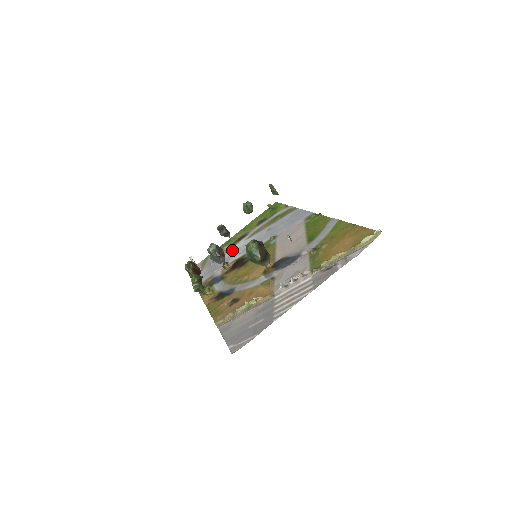
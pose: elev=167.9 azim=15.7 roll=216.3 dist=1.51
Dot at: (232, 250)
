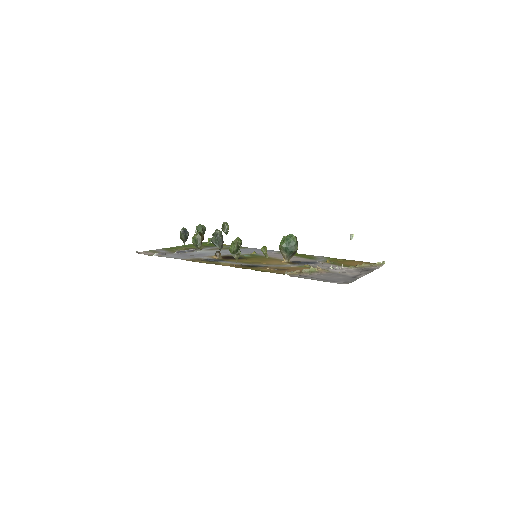
Dot at: (197, 251)
